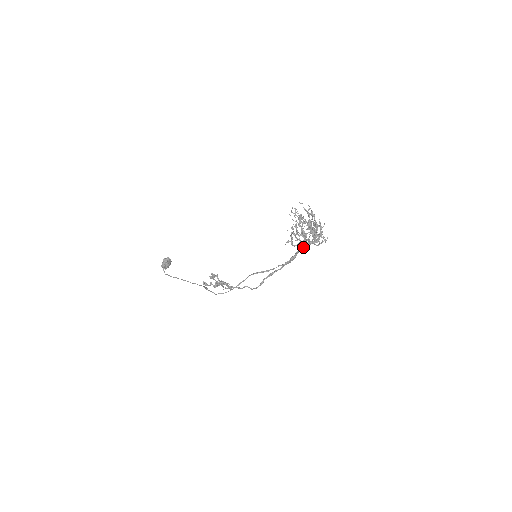
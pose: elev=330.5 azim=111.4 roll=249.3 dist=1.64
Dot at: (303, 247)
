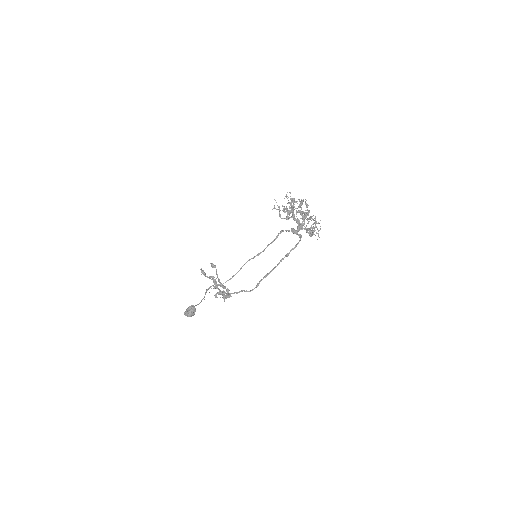
Dot at: (293, 230)
